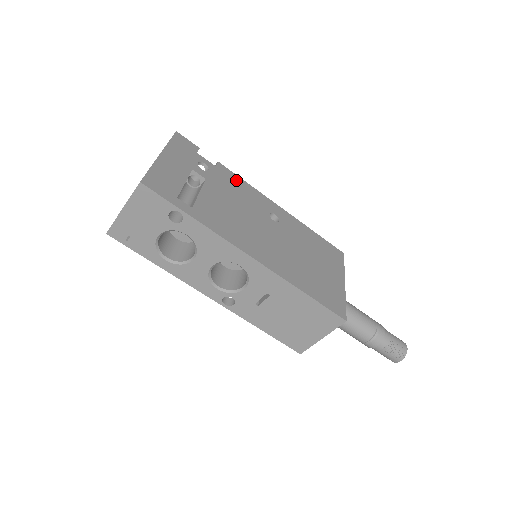
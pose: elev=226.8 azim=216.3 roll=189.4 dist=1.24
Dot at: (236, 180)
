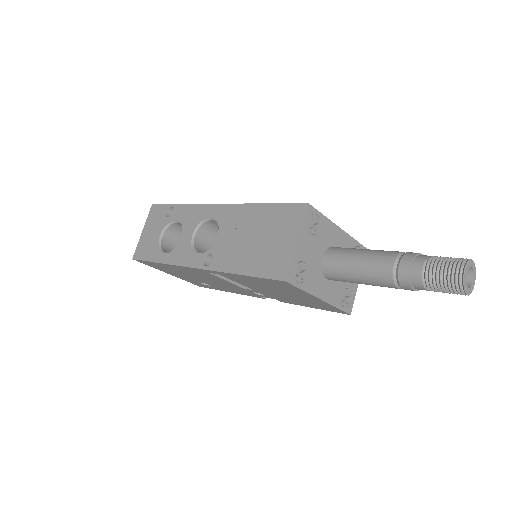
Dot at: occluded
